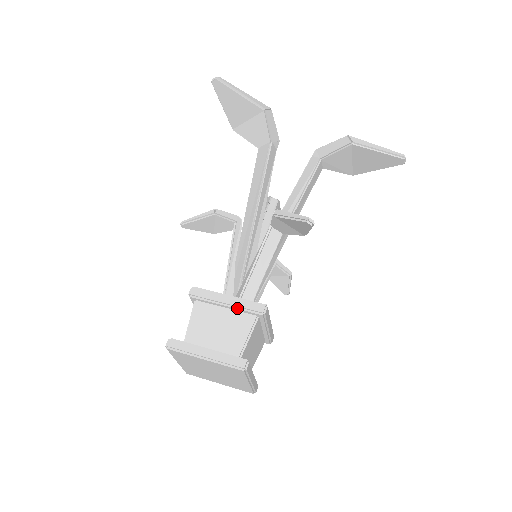
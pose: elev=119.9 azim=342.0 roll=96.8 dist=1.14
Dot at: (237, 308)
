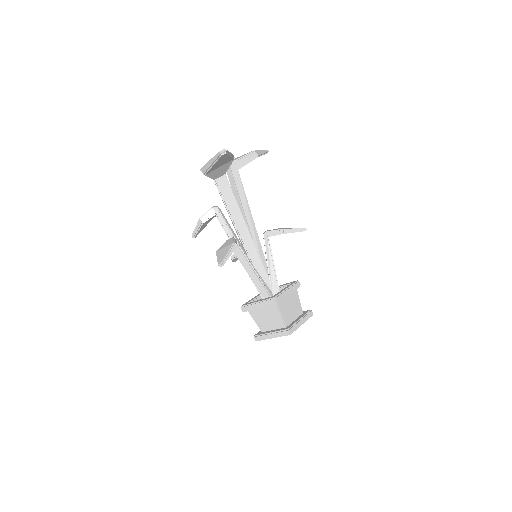
Dot at: occluded
